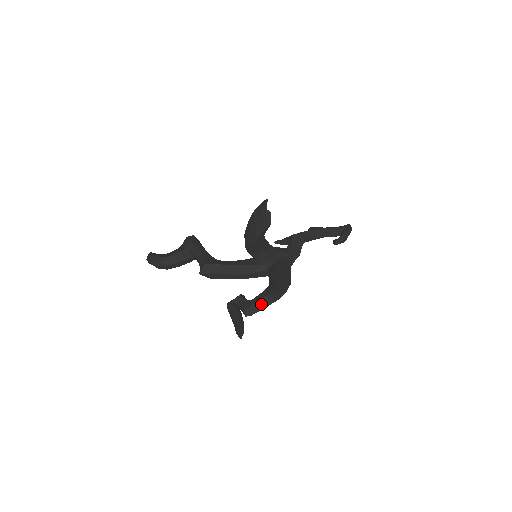
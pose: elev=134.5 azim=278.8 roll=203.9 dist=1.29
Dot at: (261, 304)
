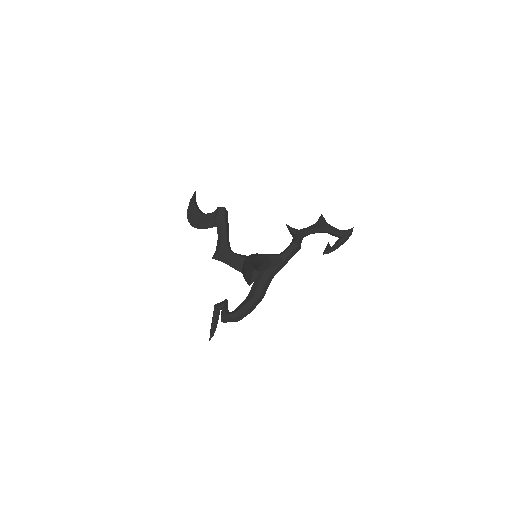
Dot at: (231, 320)
